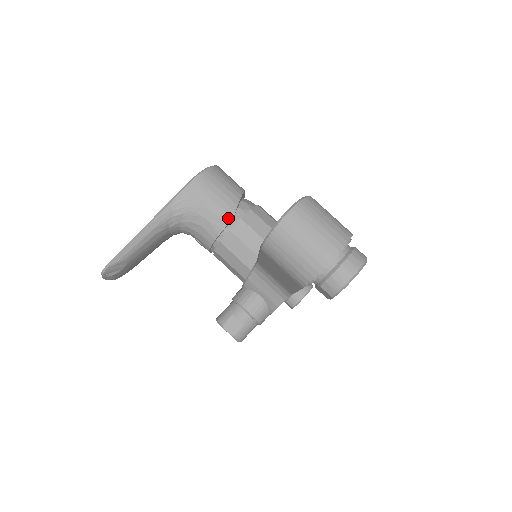
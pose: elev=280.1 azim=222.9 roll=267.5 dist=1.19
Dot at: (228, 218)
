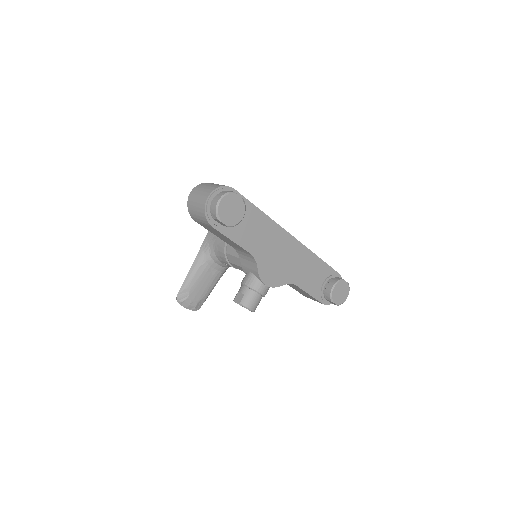
Dot at: occluded
